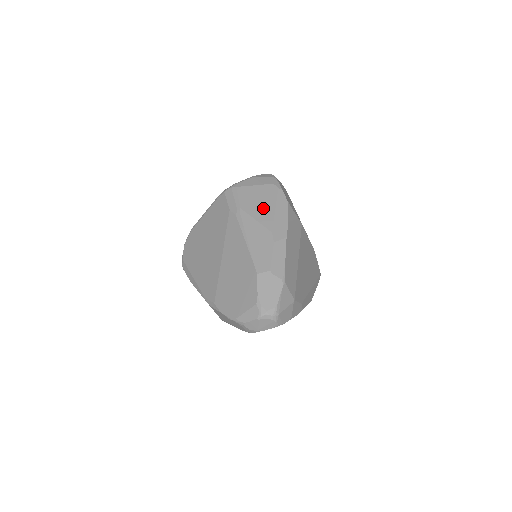
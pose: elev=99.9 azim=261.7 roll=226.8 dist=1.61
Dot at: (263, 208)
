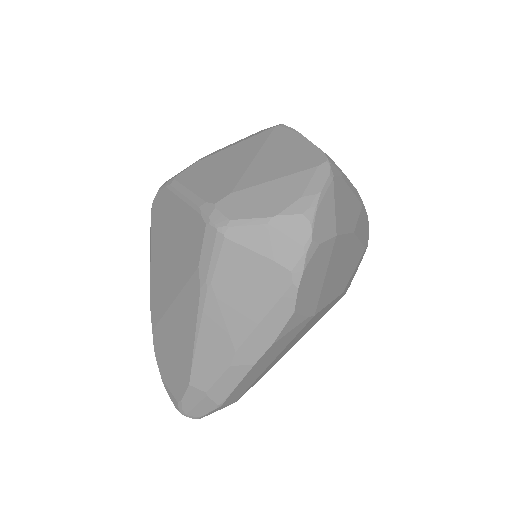
Dot at: (245, 306)
